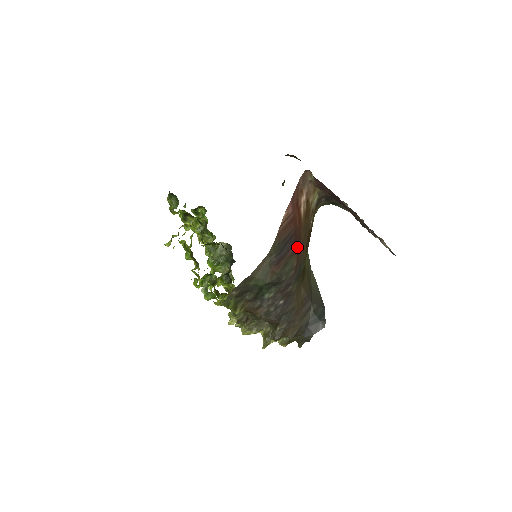
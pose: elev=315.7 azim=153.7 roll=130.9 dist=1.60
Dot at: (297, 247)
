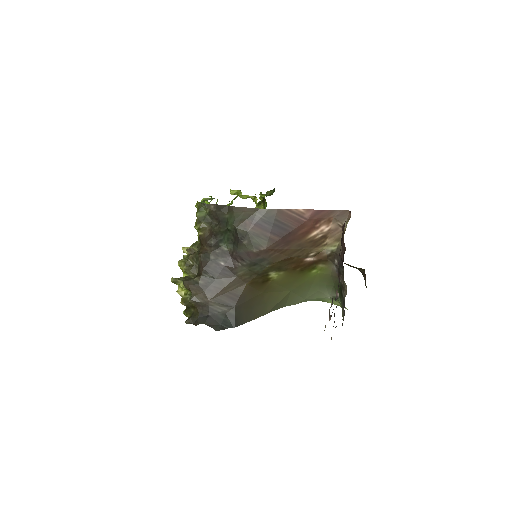
Dot at: (279, 243)
